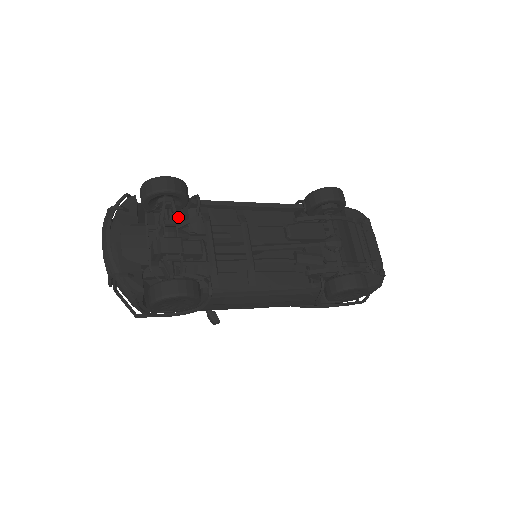
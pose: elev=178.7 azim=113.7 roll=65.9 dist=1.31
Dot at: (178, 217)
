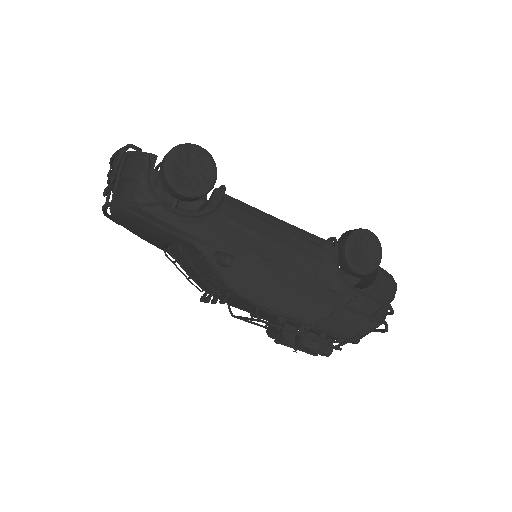
Dot at: occluded
